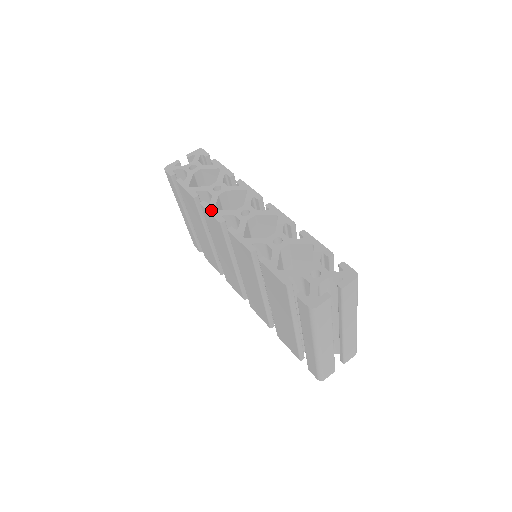
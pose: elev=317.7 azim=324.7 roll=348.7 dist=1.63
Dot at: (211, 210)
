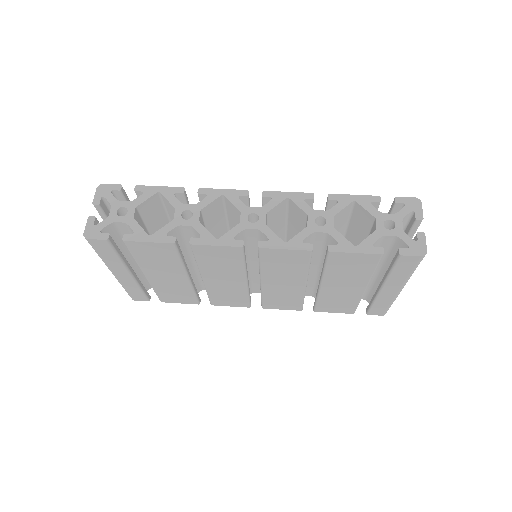
Dot at: (214, 242)
